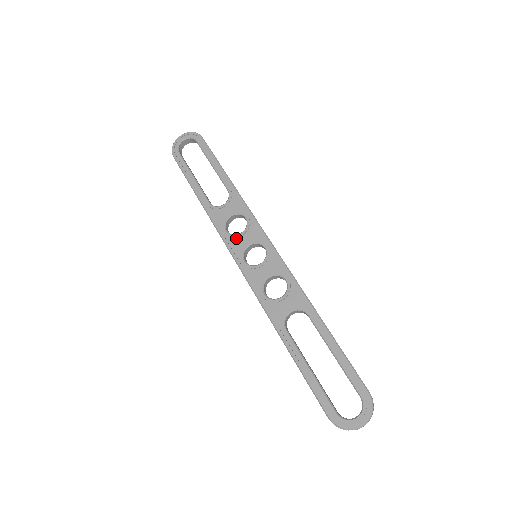
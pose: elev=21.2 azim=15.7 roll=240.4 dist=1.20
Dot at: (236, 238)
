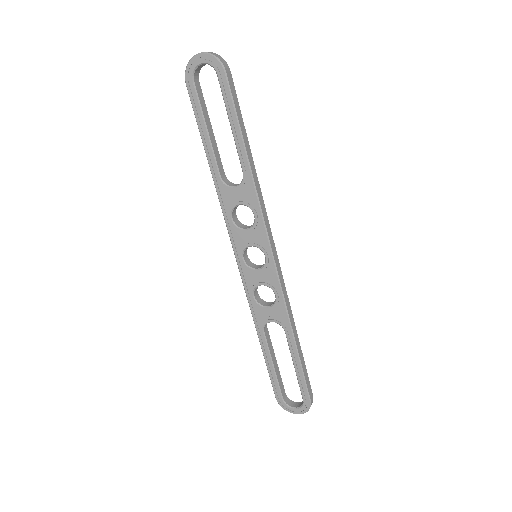
Dot at: (240, 232)
